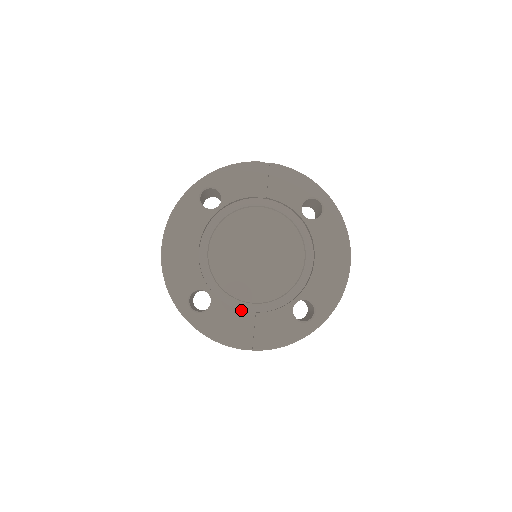
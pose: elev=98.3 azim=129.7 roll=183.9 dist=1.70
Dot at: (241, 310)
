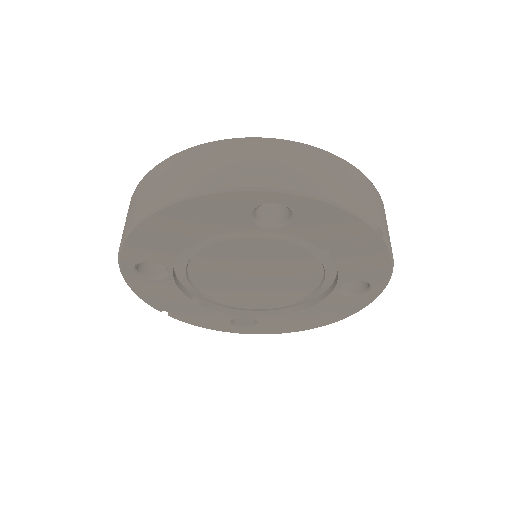
Dot at: (188, 294)
